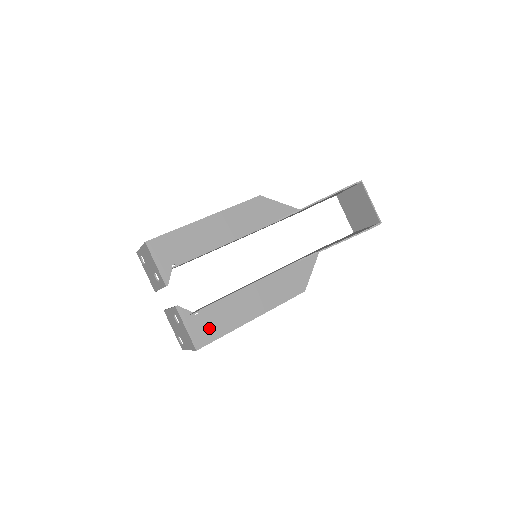
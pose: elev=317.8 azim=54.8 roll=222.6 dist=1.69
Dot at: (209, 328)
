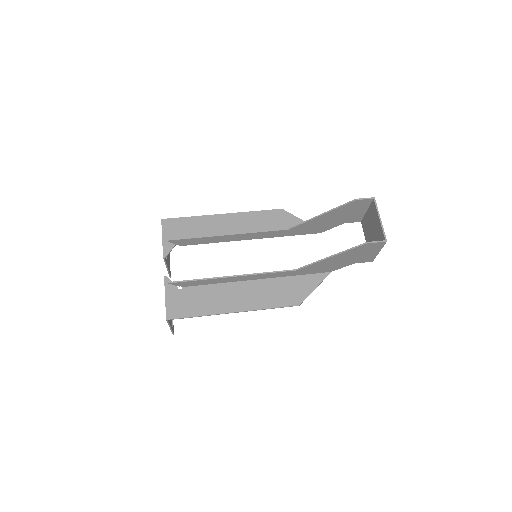
Dot at: (186, 305)
